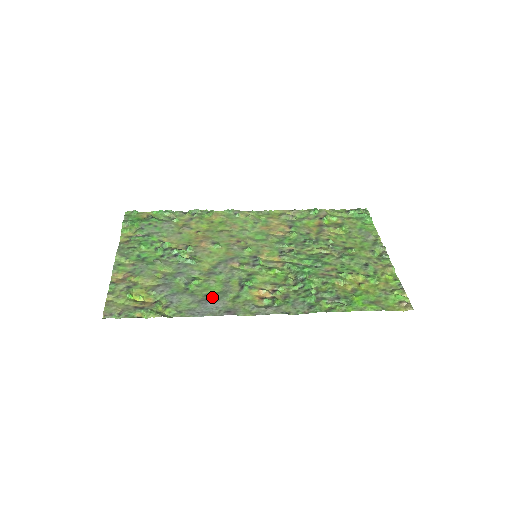
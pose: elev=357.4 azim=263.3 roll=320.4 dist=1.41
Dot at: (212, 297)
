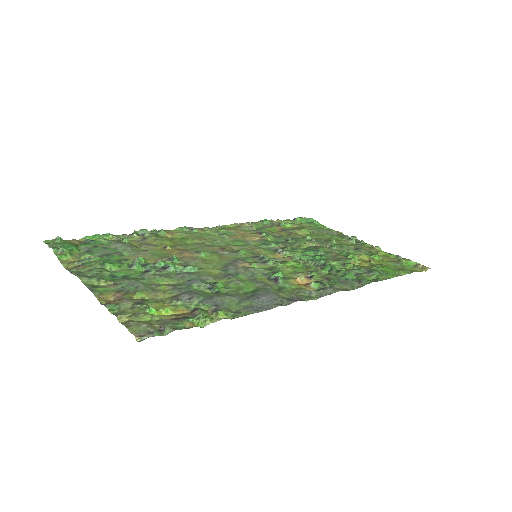
Dot at: (257, 292)
